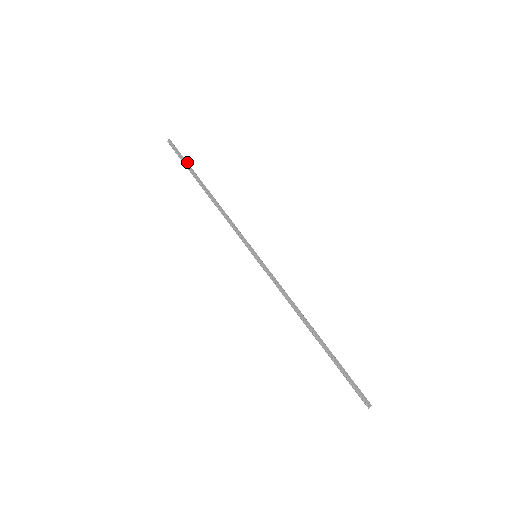
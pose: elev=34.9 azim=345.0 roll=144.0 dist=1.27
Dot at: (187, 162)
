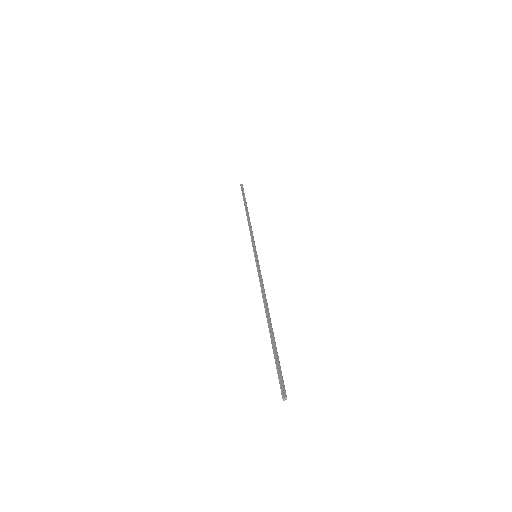
Dot at: occluded
